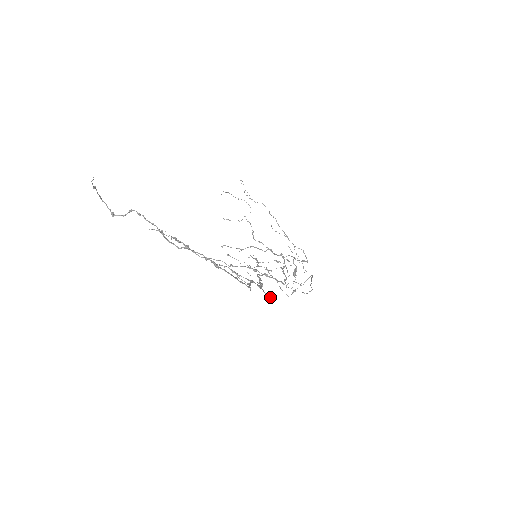
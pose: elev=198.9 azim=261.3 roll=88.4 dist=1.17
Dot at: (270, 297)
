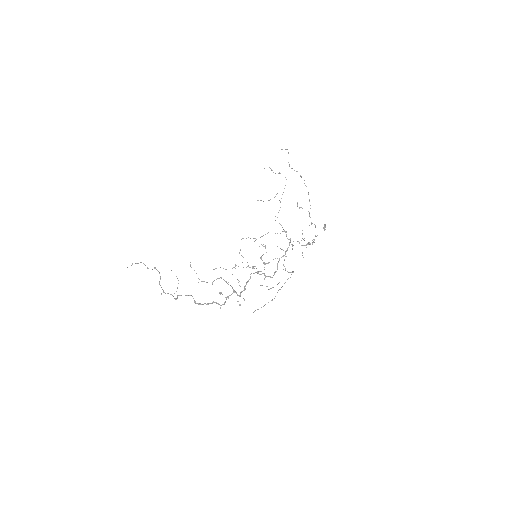
Dot at: occluded
